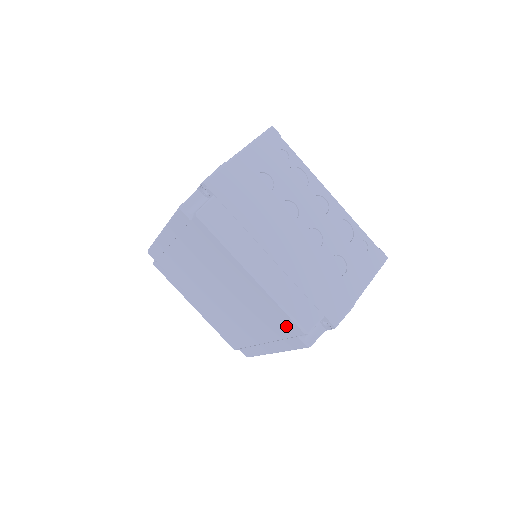
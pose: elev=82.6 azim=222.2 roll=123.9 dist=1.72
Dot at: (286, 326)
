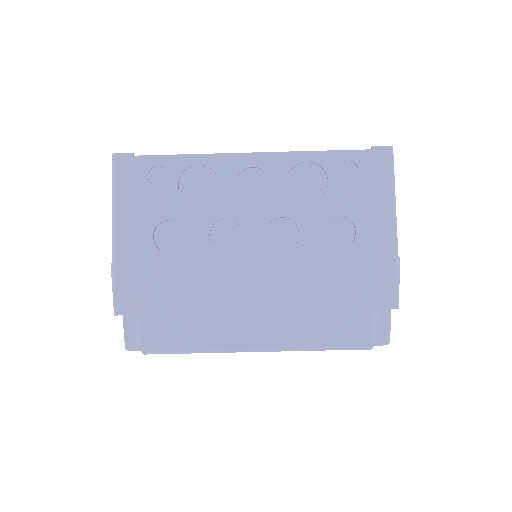
Dot at: occluded
